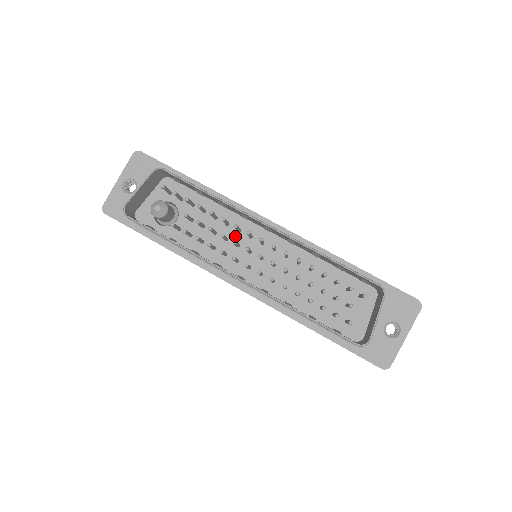
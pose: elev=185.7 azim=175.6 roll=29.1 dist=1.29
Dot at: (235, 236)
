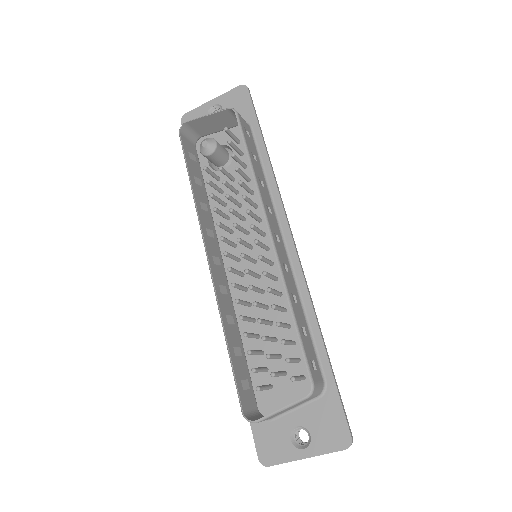
Dot at: (253, 223)
